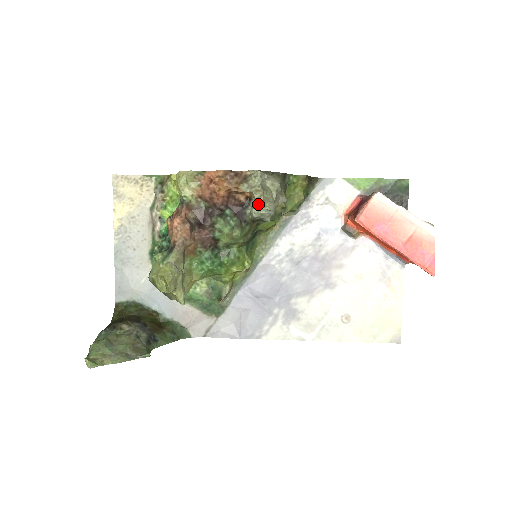
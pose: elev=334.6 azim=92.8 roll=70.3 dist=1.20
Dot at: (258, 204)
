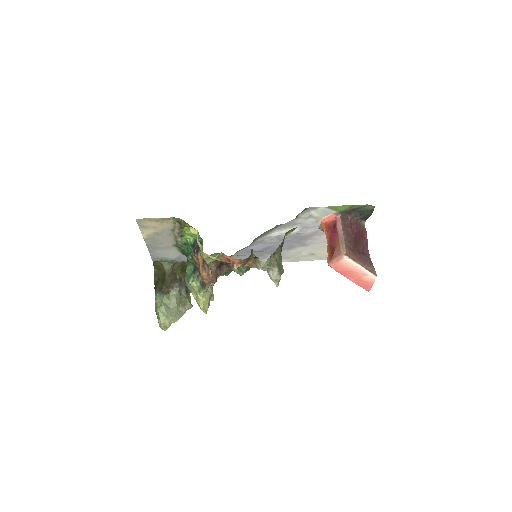
Dot at: occluded
